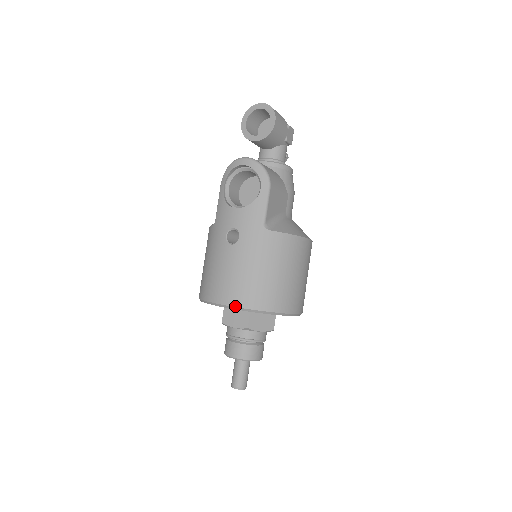
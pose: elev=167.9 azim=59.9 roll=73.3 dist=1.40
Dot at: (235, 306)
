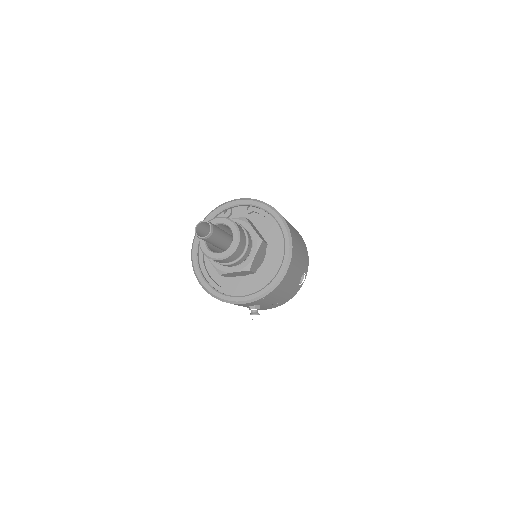
Dot at: (248, 198)
